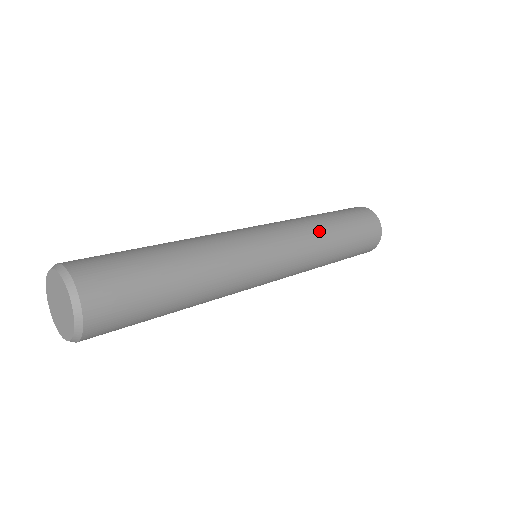
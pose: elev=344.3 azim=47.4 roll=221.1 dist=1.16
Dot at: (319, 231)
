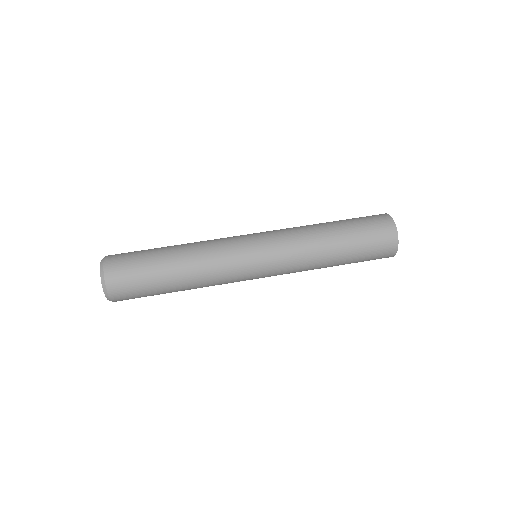
Dot at: (312, 243)
